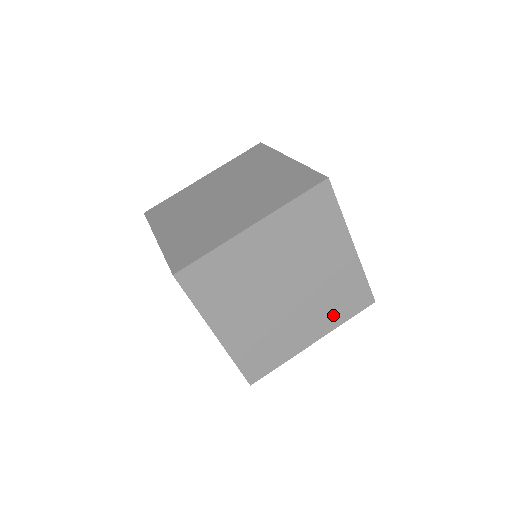
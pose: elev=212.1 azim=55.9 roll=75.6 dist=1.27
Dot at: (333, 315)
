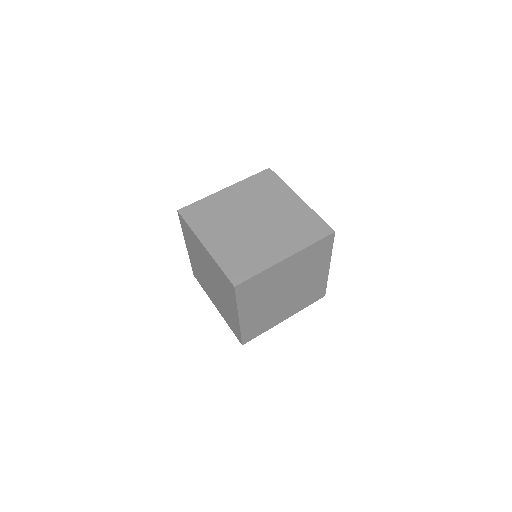
Dot at: (322, 259)
